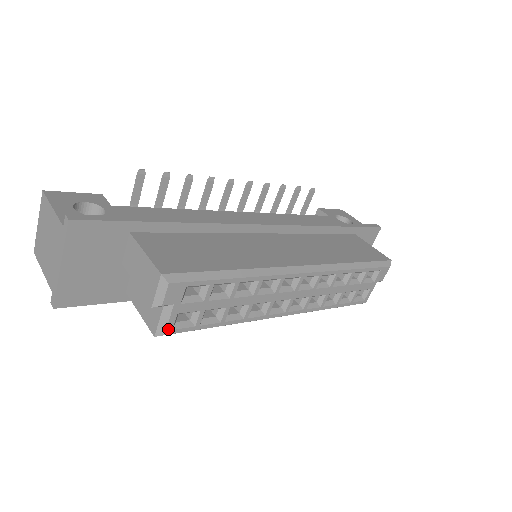
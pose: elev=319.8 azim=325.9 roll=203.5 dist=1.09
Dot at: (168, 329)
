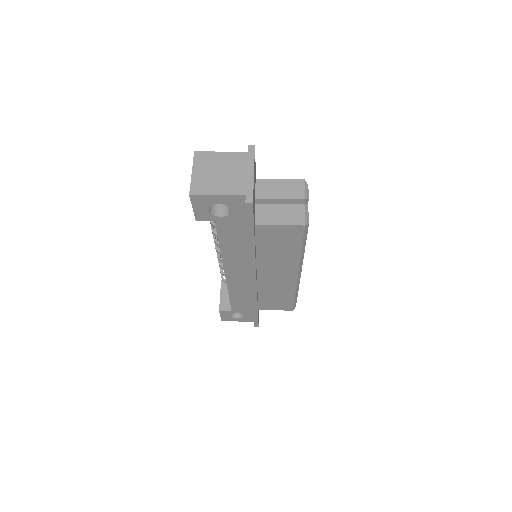
Dot at: (308, 221)
